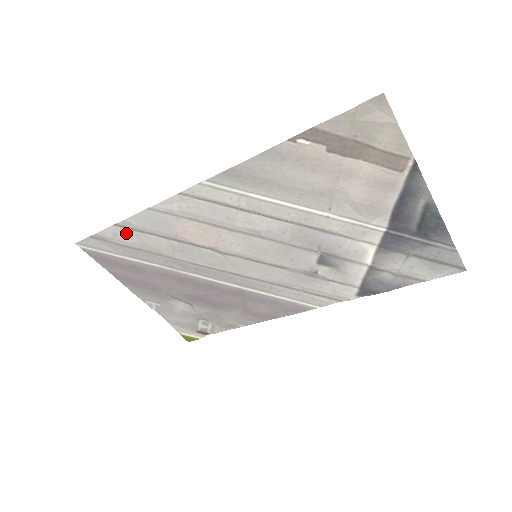
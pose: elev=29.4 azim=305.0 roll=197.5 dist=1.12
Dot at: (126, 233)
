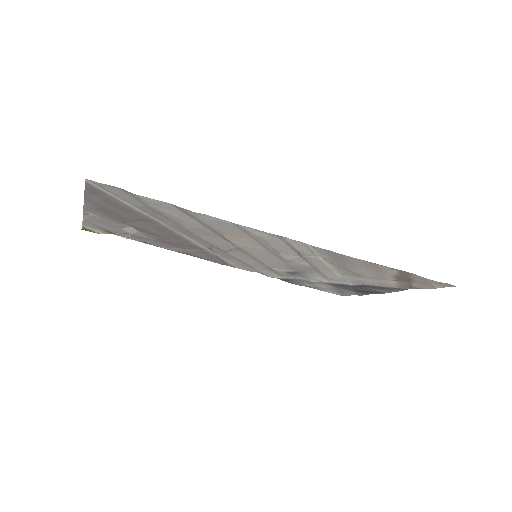
Dot at: (173, 209)
